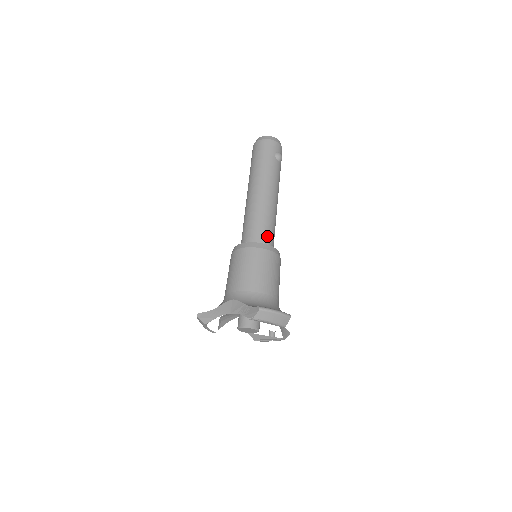
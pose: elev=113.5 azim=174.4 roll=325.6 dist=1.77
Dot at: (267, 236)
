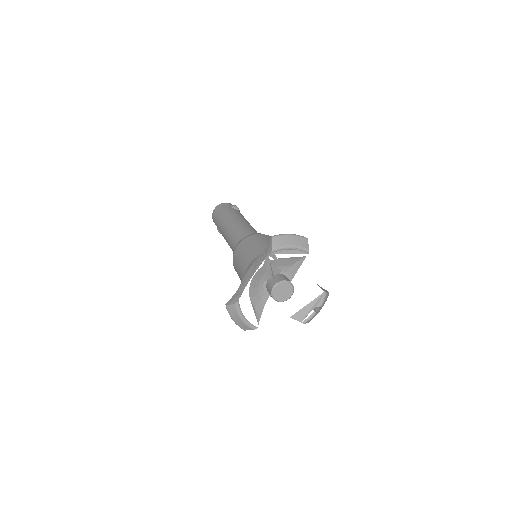
Dot at: occluded
